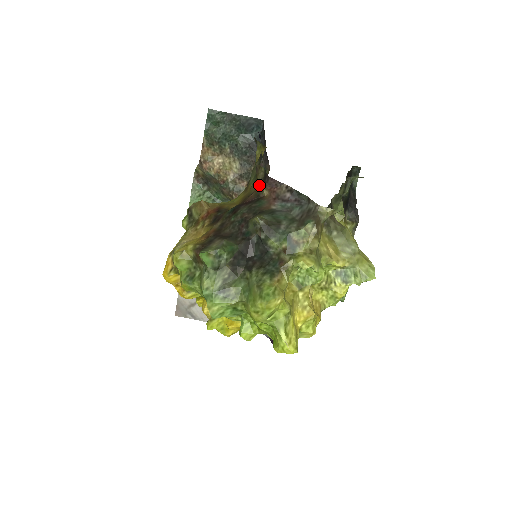
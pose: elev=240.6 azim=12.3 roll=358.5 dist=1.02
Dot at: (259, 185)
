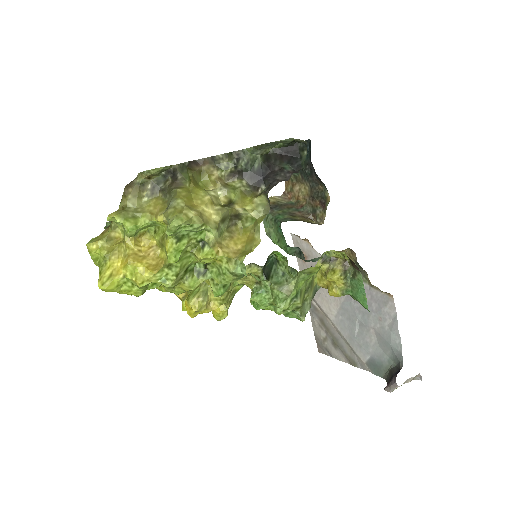
Dot at: occluded
